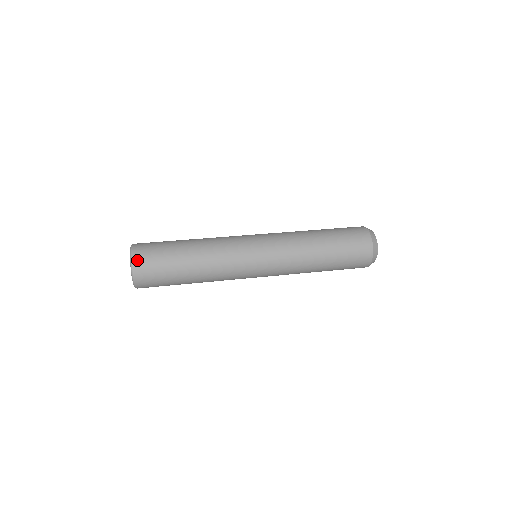
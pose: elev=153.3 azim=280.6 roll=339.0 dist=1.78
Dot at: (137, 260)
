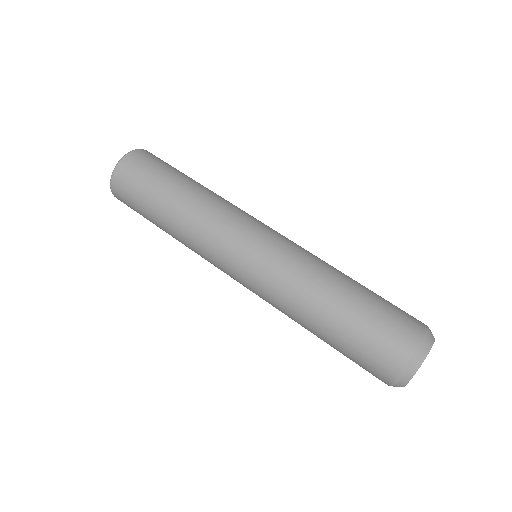
Dot at: (123, 166)
